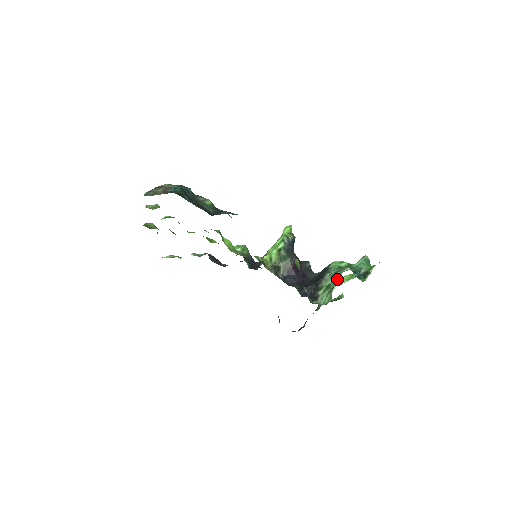
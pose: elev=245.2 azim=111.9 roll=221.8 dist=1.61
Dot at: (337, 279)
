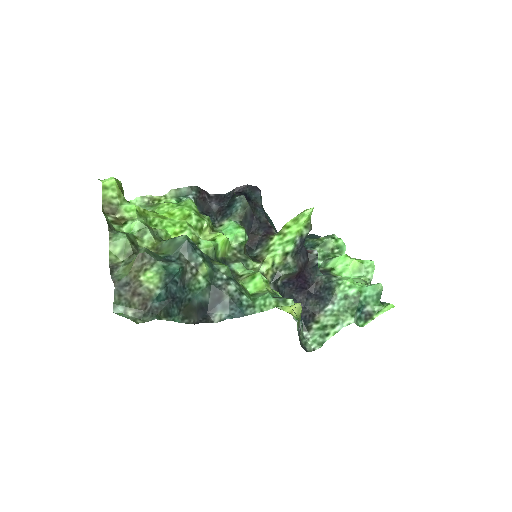
Dot at: (336, 328)
